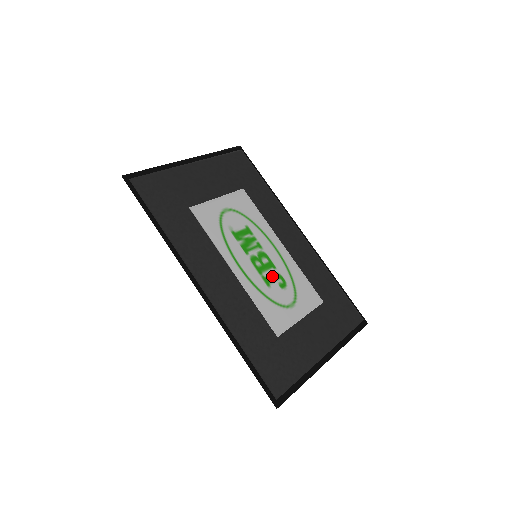
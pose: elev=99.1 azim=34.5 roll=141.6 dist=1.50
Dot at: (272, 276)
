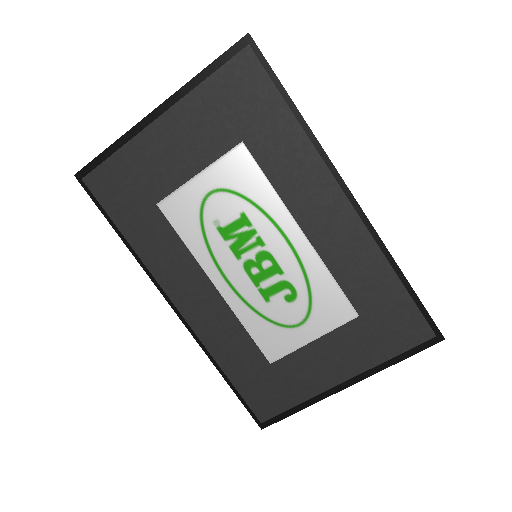
Dot at: (275, 286)
